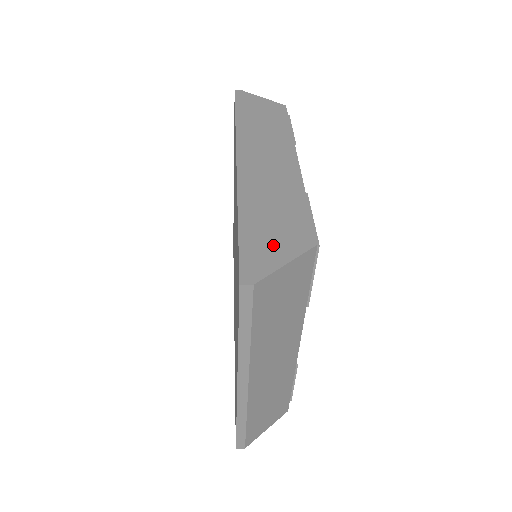
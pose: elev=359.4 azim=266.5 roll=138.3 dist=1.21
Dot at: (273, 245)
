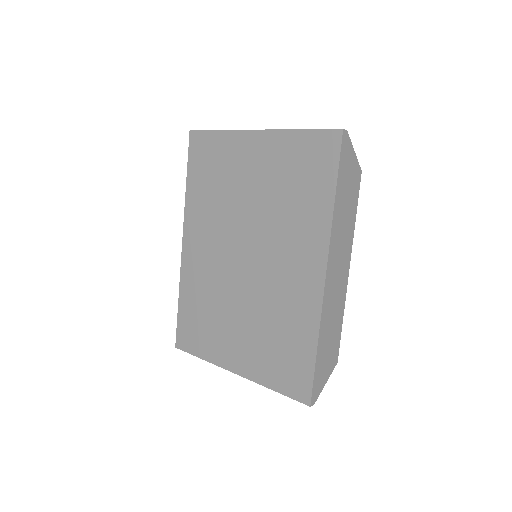
Dot at: (325, 370)
